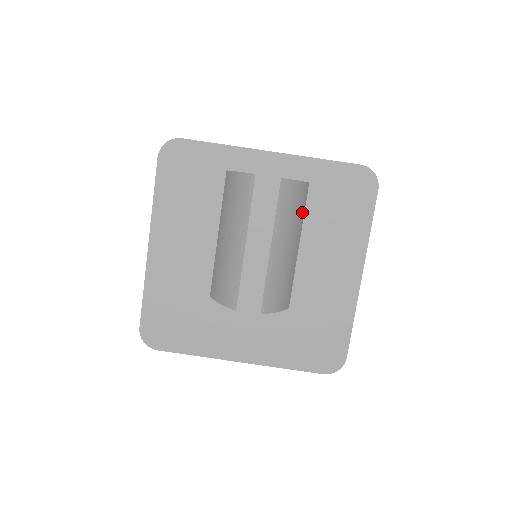
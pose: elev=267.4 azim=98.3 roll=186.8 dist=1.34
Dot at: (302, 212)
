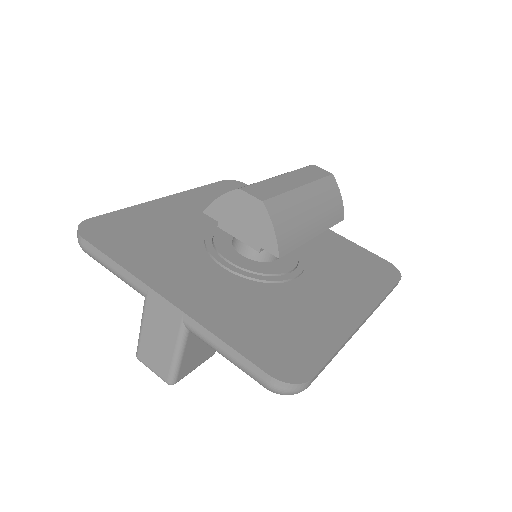
Dot at: (331, 221)
